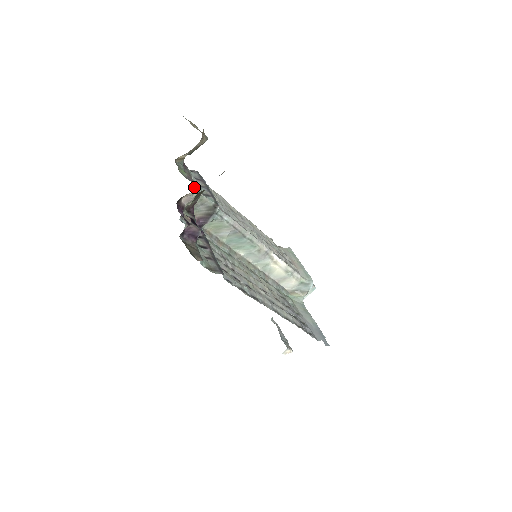
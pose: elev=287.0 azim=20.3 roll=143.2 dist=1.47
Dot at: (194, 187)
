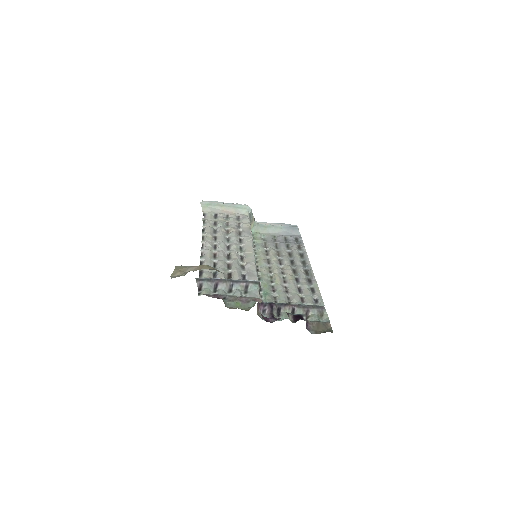
Dot at: (259, 302)
